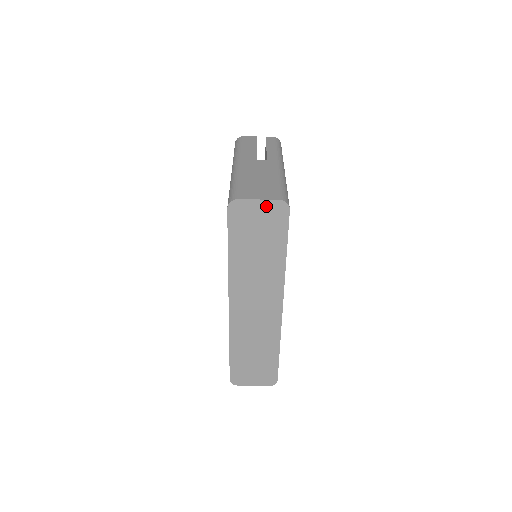
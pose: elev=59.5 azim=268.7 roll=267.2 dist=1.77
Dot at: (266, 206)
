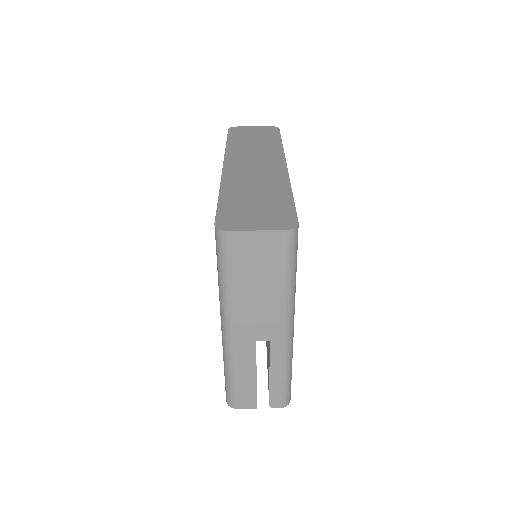
Dot at: (260, 128)
